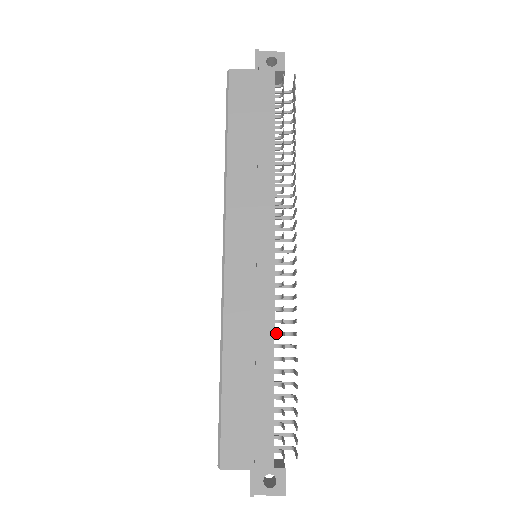
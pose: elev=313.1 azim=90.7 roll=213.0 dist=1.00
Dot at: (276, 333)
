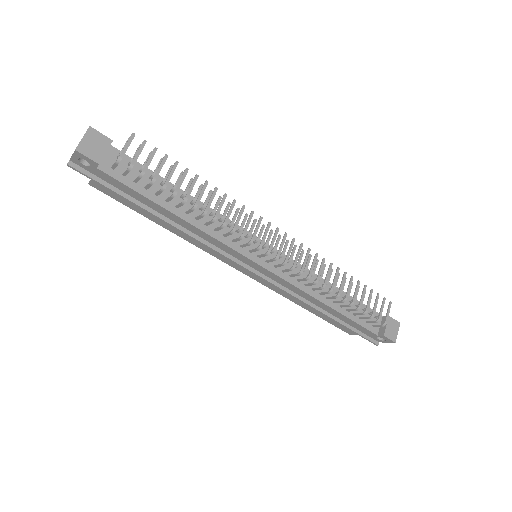
Dot at: (211, 215)
